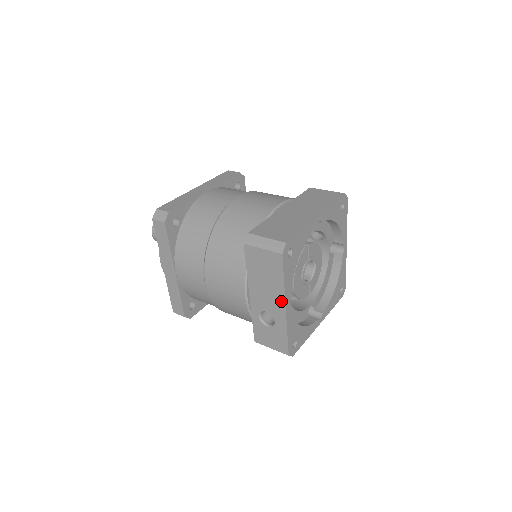
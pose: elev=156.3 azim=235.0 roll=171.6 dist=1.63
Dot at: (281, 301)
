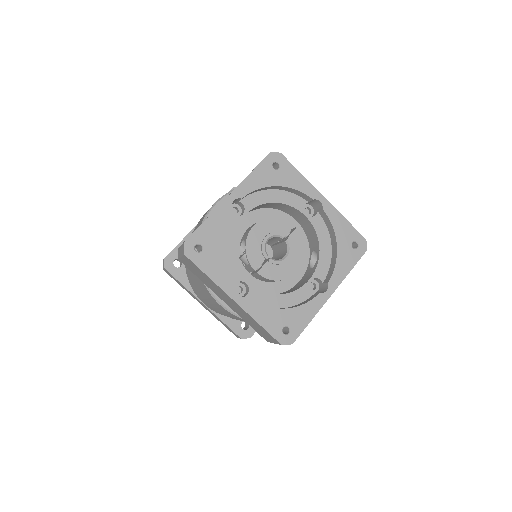
Dot at: (233, 191)
